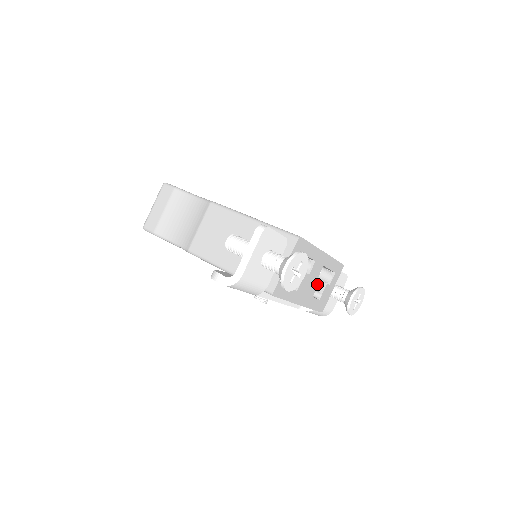
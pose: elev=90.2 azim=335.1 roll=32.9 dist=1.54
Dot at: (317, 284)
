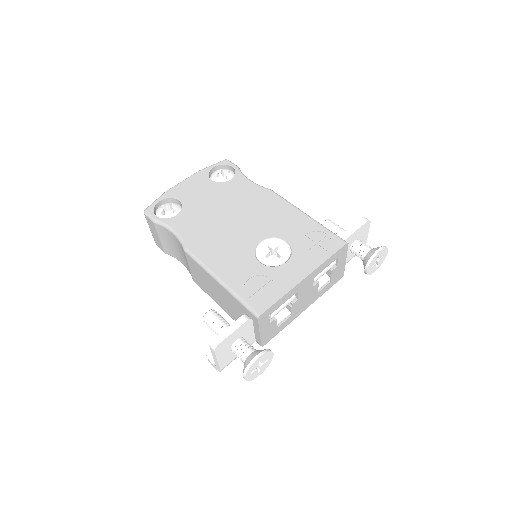
Dot at: (316, 286)
